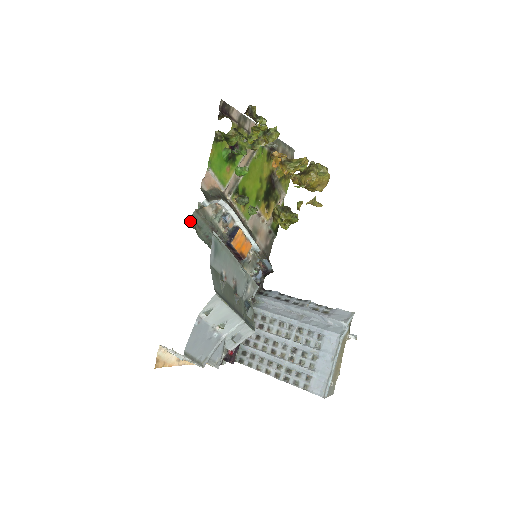
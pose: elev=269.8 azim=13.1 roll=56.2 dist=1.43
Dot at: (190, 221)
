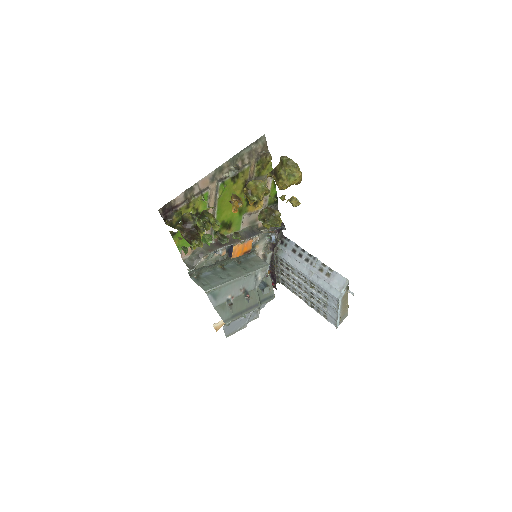
Dot at: (189, 275)
